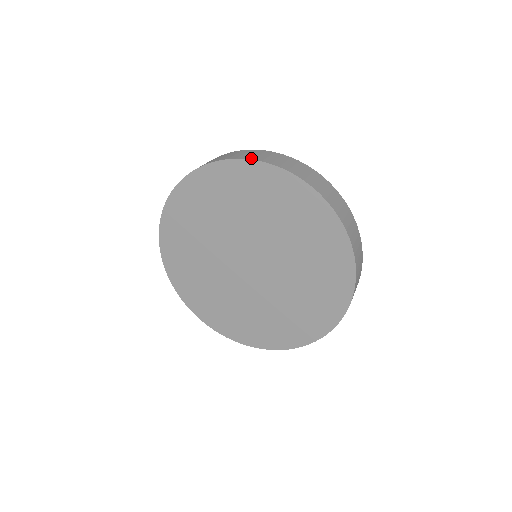
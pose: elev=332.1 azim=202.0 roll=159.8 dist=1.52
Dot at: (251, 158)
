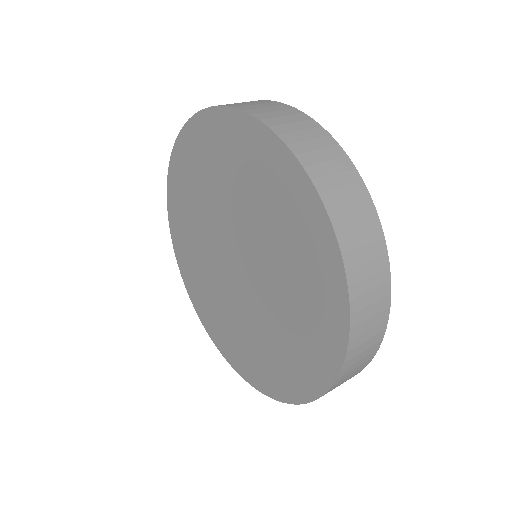
Dot at: (340, 231)
